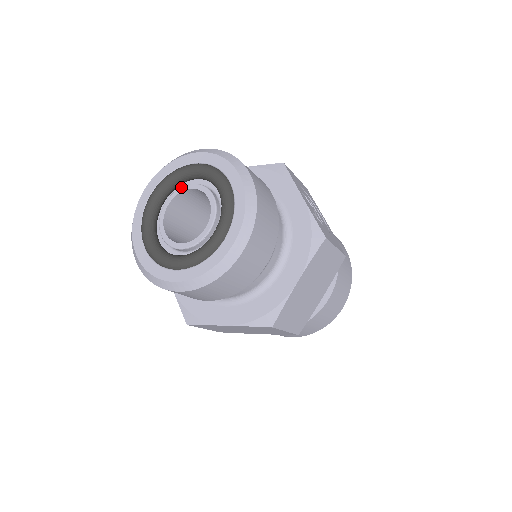
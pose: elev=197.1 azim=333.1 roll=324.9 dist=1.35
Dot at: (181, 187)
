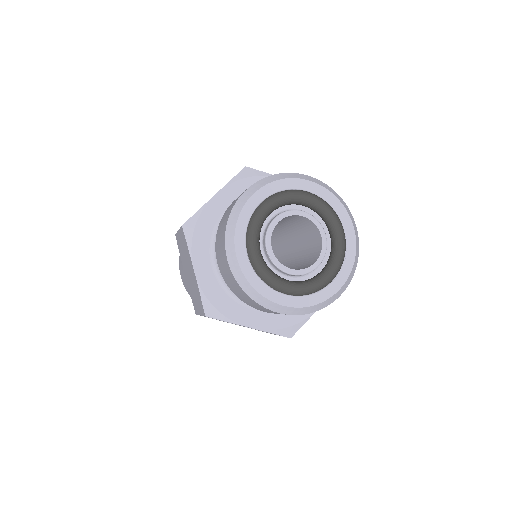
Dot at: (269, 227)
